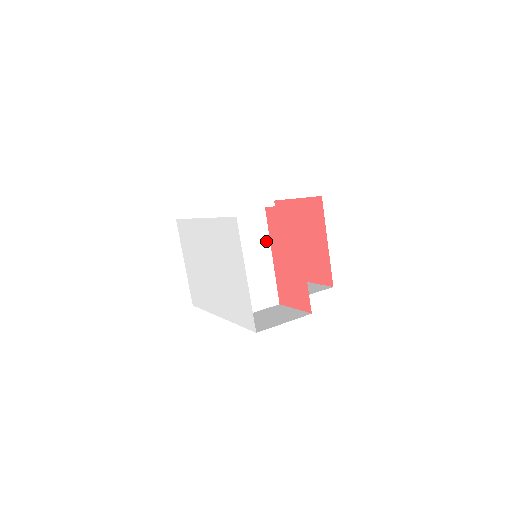
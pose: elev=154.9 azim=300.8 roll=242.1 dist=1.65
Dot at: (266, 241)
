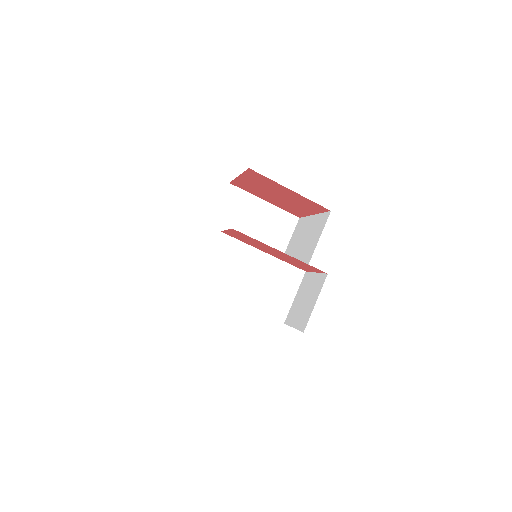
Dot at: (248, 249)
